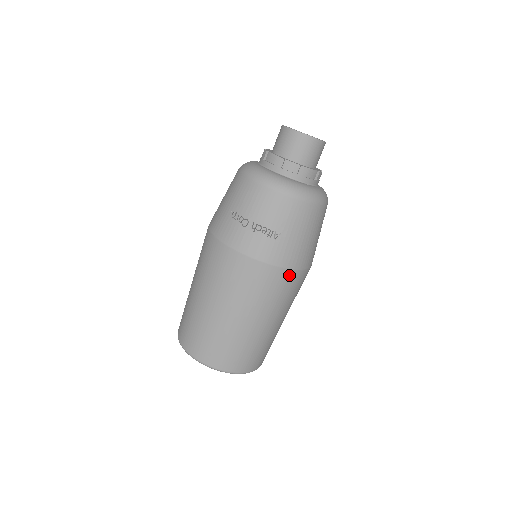
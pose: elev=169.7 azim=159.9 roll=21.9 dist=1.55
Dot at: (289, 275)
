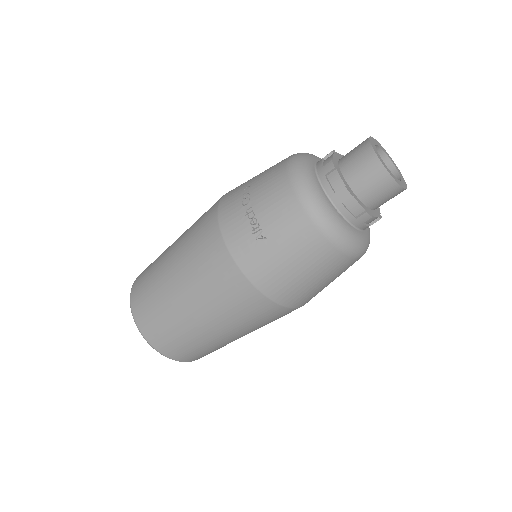
Dot at: (248, 290)
